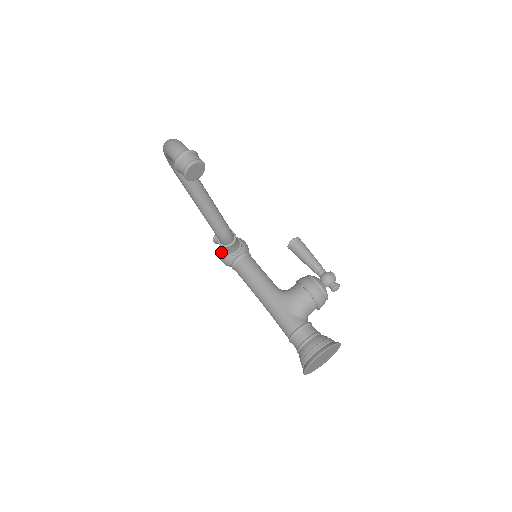
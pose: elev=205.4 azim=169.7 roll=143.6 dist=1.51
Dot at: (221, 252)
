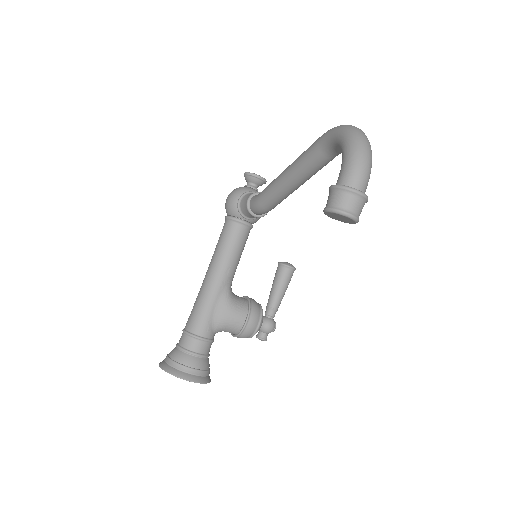
Dot at: (238, 197)
